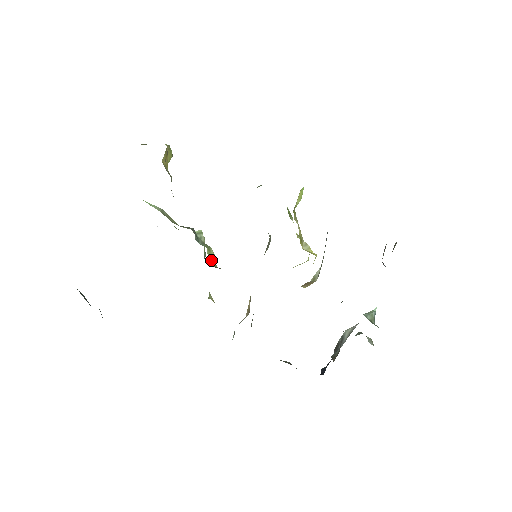
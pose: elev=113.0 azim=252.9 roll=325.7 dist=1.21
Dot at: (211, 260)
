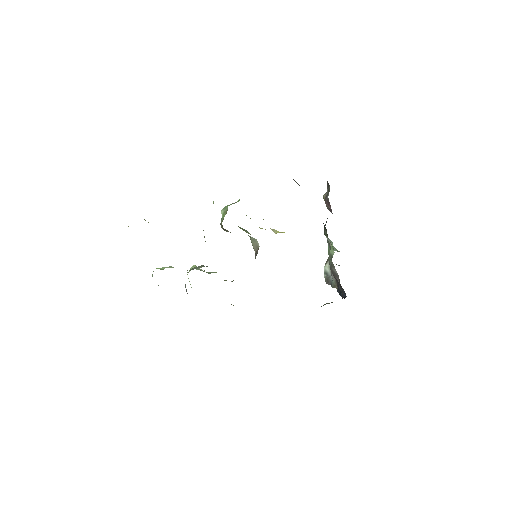
Dot at: occluded
